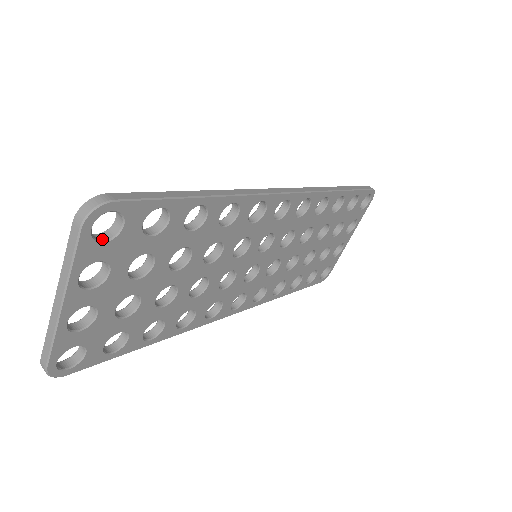
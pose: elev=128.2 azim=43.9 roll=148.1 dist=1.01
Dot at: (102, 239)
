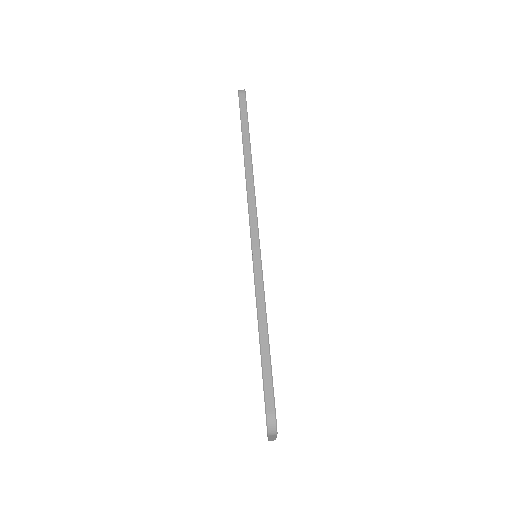
Dot at: occluded
